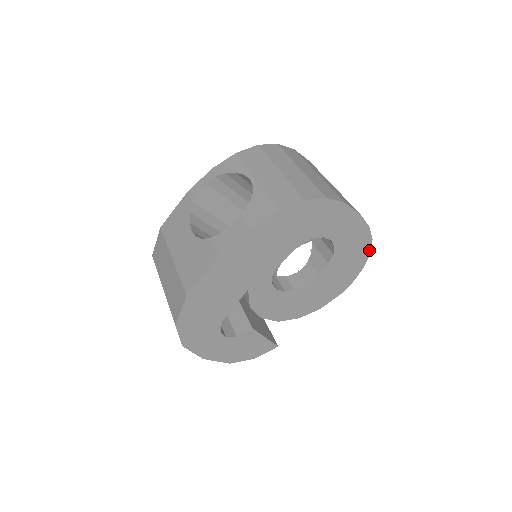
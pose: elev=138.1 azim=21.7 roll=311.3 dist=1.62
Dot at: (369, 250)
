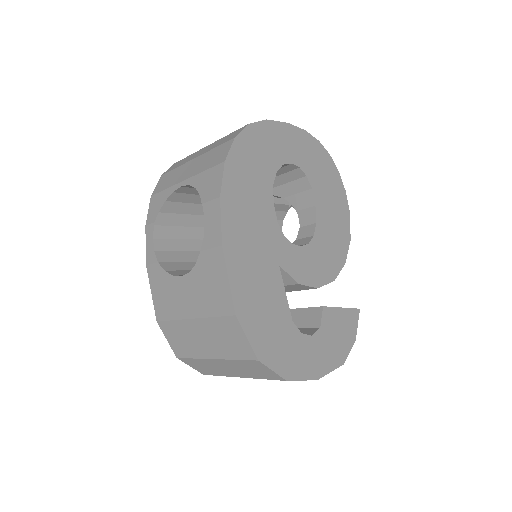
Dot at: (326, 153)
